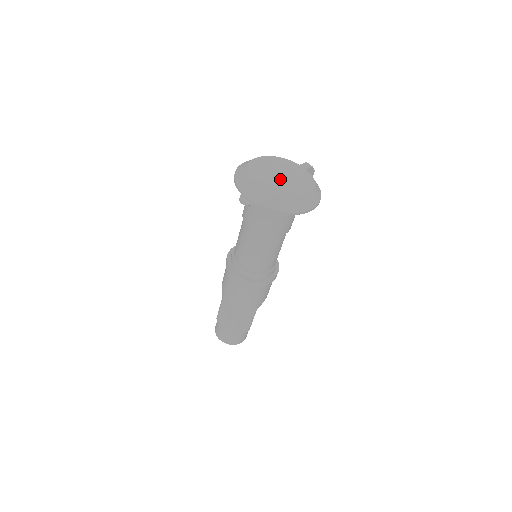
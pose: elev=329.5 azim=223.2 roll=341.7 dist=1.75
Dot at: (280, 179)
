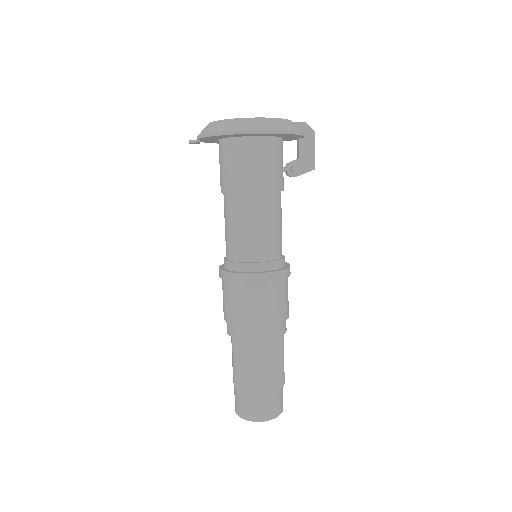
Dot at: occluded
